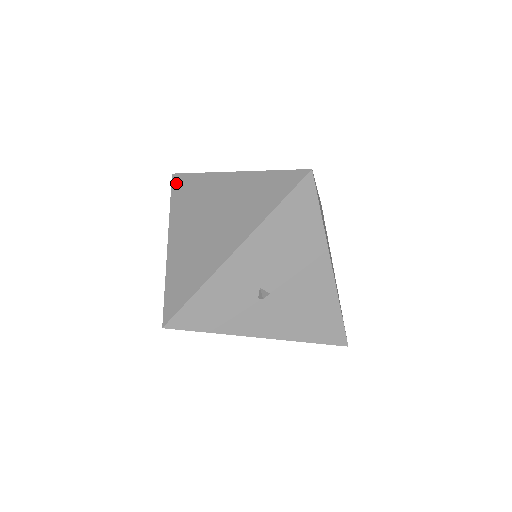
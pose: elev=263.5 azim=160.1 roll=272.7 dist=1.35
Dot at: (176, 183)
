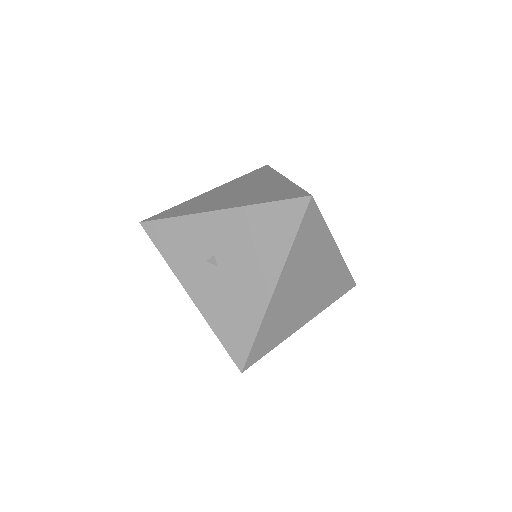
Dot at: (260, 169)
